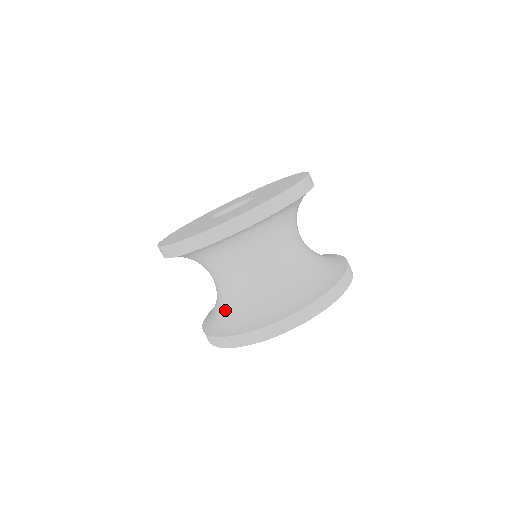
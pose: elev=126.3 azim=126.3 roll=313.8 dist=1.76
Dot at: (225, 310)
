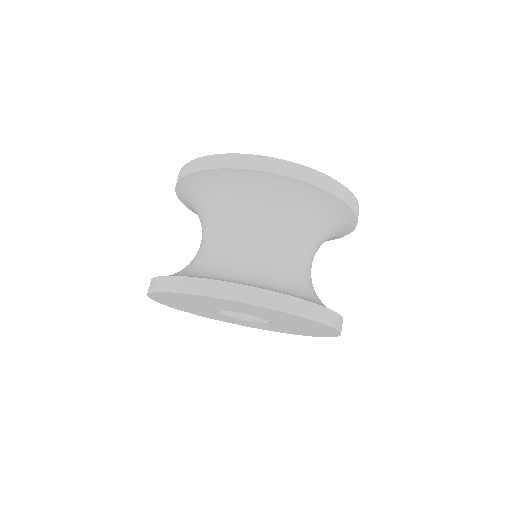
Dot at: occluded
